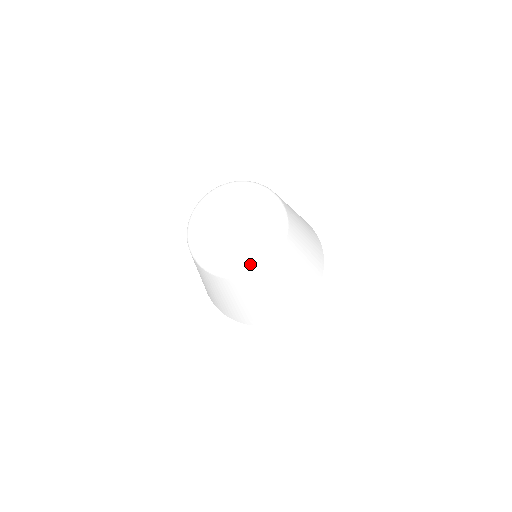
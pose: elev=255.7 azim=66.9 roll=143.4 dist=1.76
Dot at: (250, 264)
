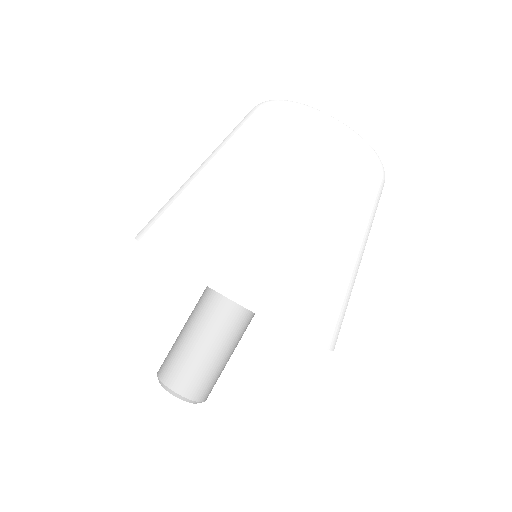
Dot at: (318, 110)
